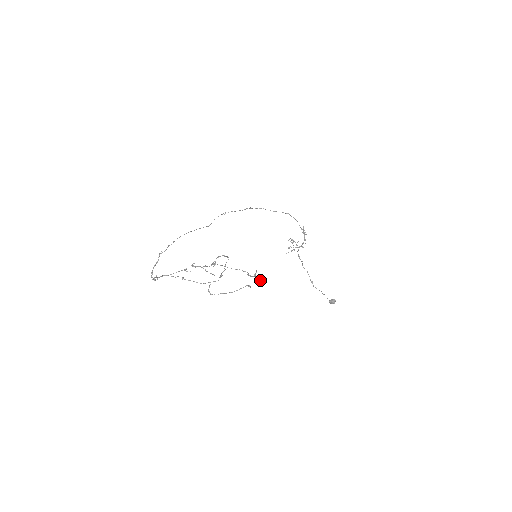
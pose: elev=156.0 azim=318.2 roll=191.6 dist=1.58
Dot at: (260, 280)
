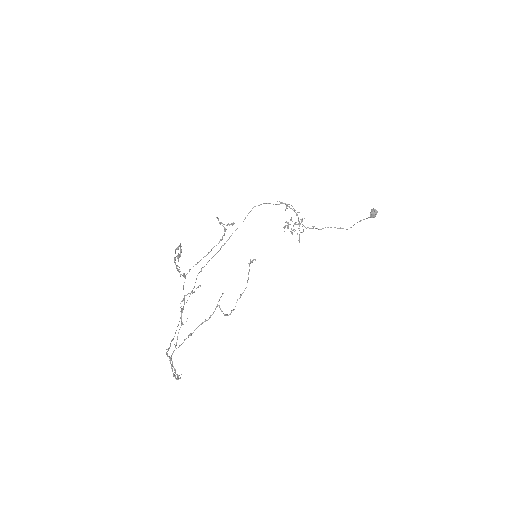
Dot at: occluded
